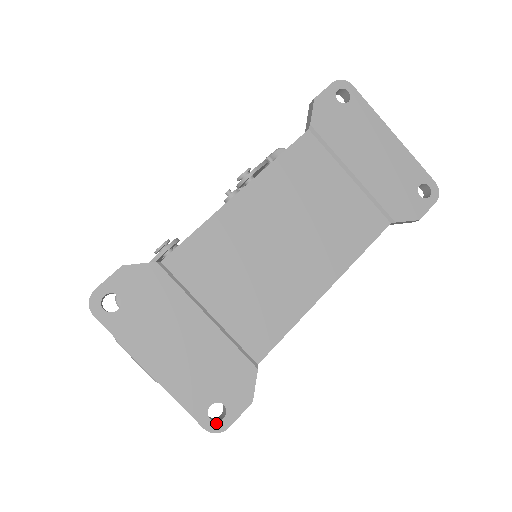
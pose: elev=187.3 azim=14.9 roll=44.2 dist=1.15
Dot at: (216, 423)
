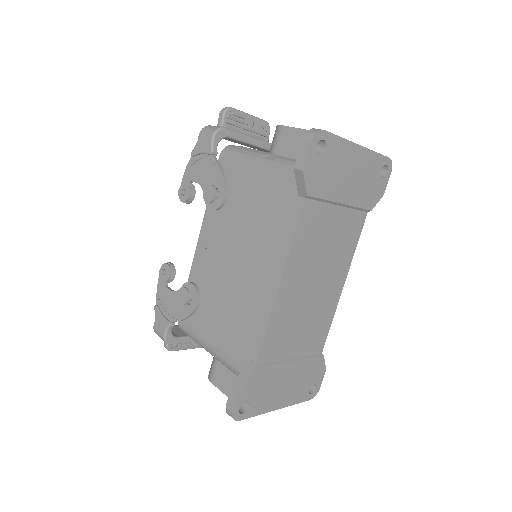
Dot at: (314, 393)
